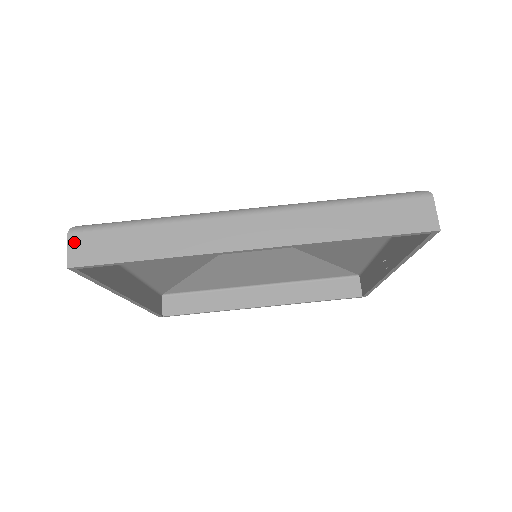
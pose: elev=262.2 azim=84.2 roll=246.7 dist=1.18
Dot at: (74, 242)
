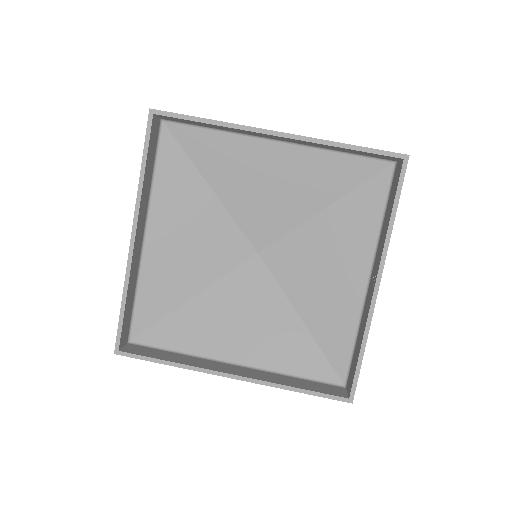
Dot at: occluded
